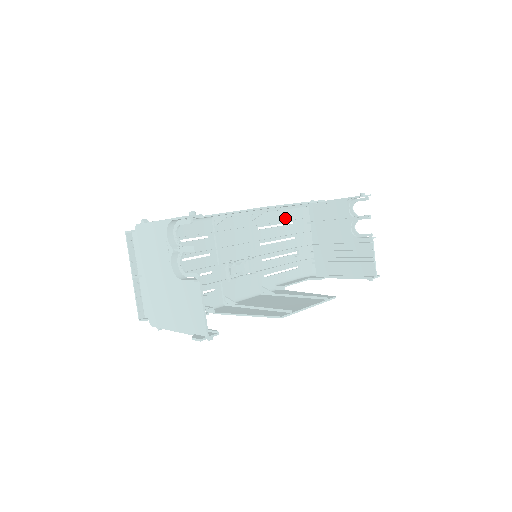
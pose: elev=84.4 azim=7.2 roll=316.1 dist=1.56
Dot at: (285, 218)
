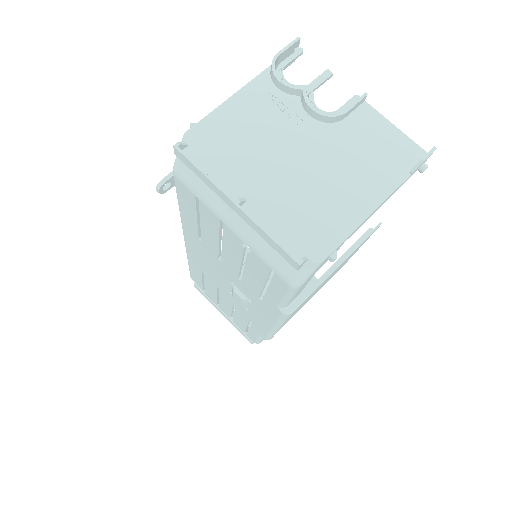
Dot at: occluded
